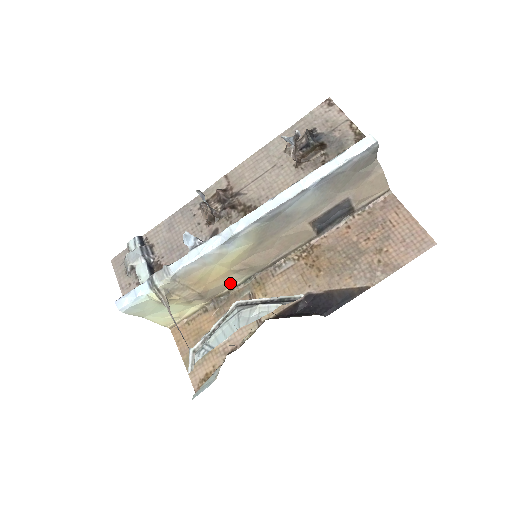
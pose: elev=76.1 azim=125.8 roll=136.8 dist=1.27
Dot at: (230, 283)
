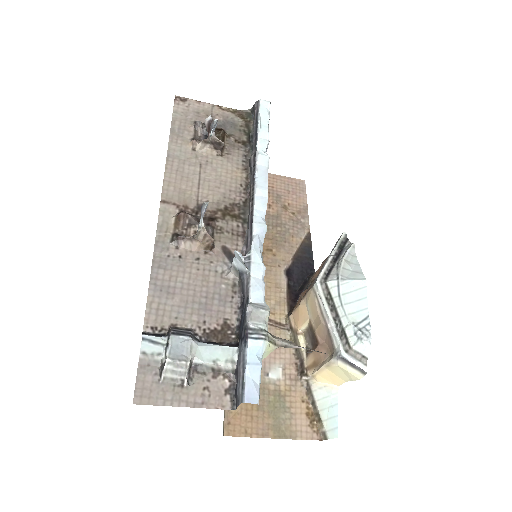
Dot at: occluded
